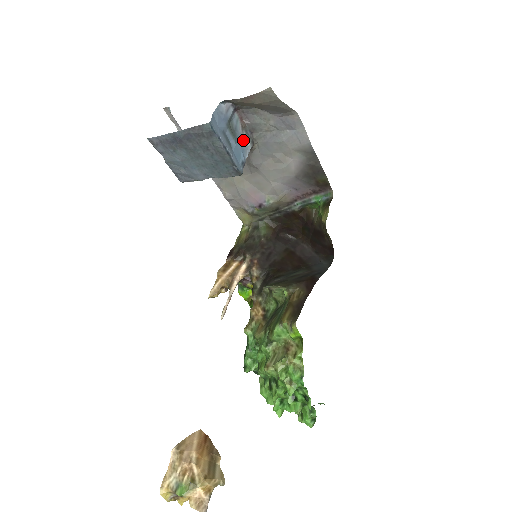
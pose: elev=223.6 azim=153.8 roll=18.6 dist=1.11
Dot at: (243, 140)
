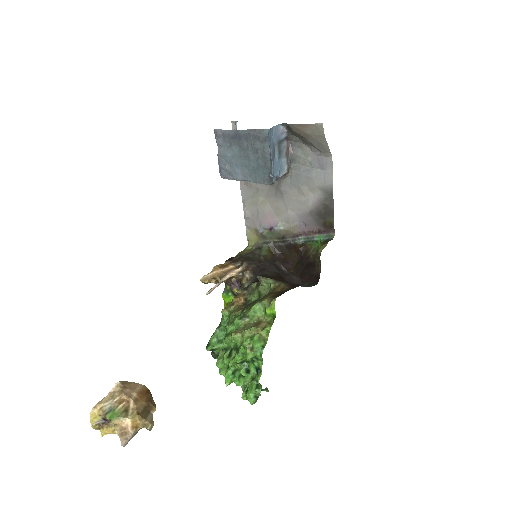
Dot at: (283, 162)
